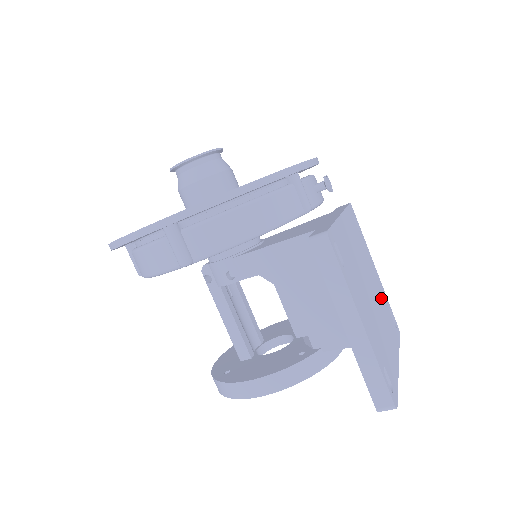
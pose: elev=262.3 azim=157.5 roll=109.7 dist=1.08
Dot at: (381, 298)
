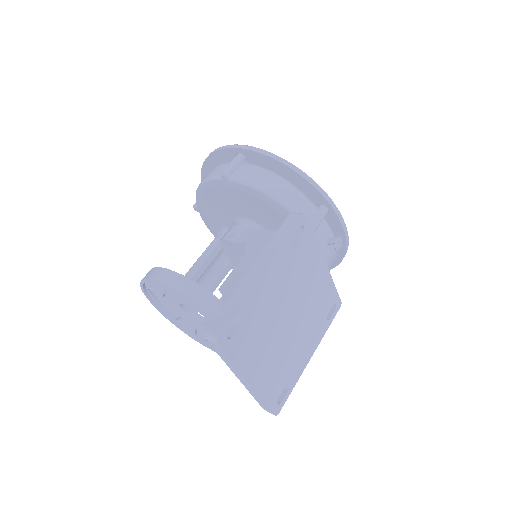
Dot at: (292, 358)
